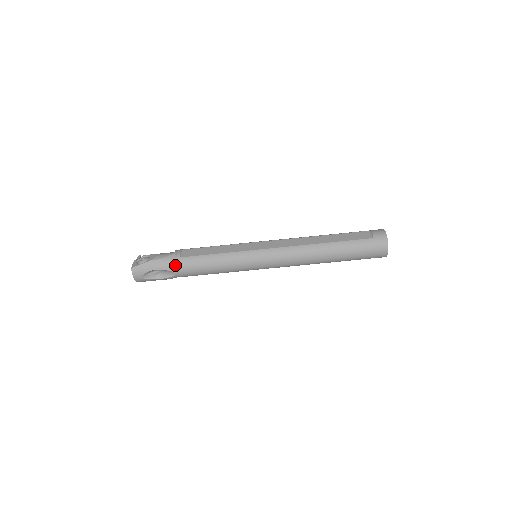
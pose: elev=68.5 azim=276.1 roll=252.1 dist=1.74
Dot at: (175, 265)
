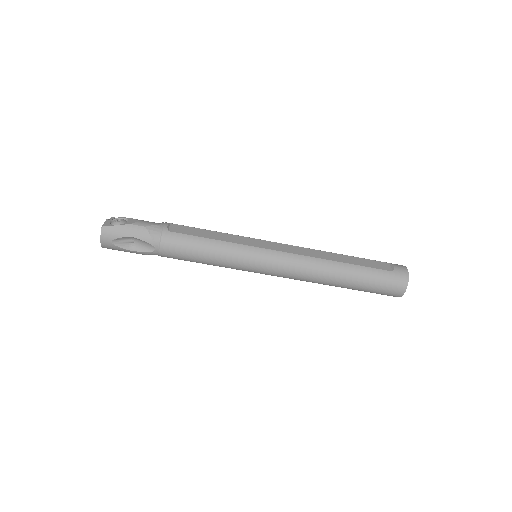
Dot at: (158, 238)
